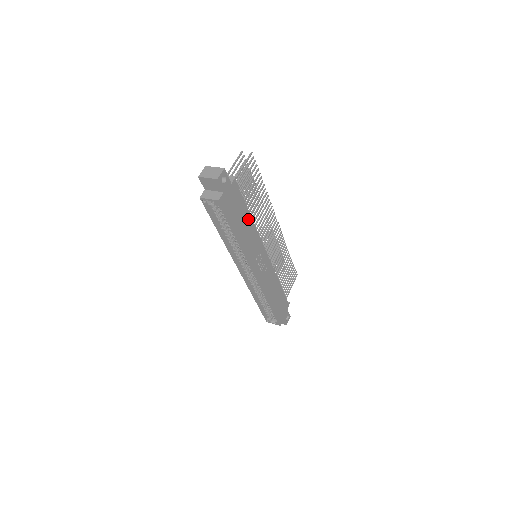
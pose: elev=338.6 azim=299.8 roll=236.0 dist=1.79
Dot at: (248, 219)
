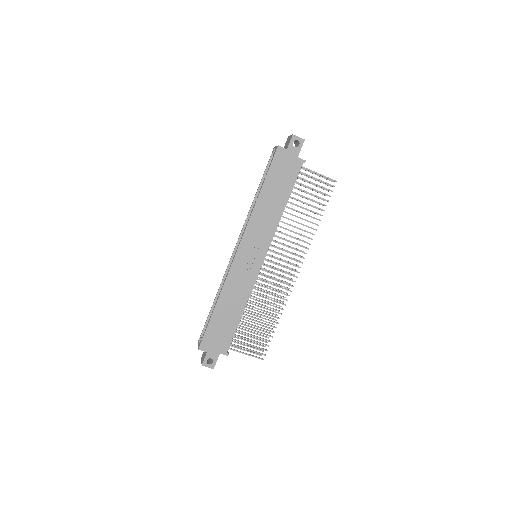
Dot at: (281, 203)
